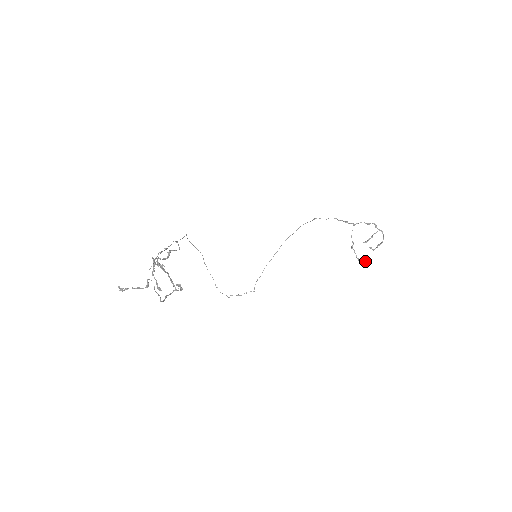
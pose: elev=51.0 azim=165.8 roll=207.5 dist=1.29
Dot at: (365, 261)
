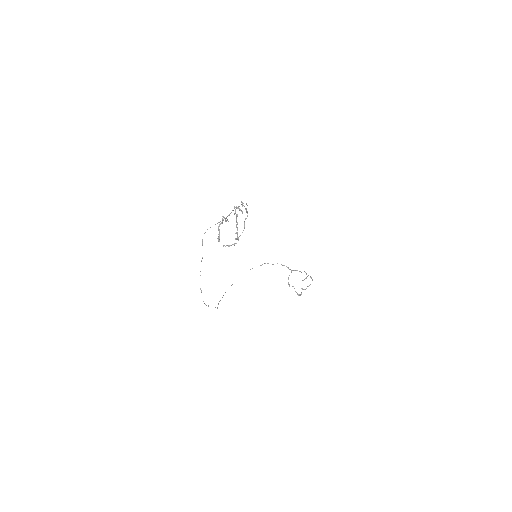
Dot at: occluded
